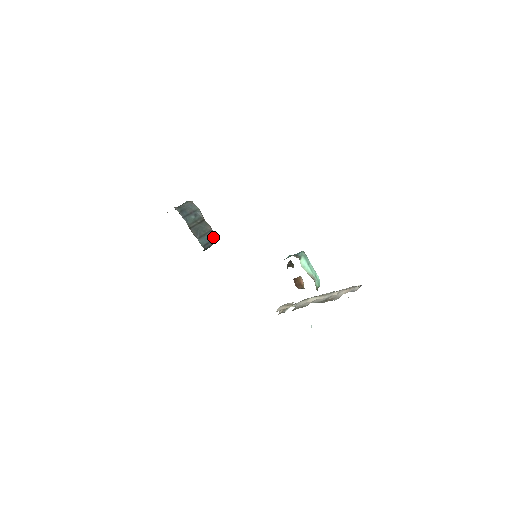
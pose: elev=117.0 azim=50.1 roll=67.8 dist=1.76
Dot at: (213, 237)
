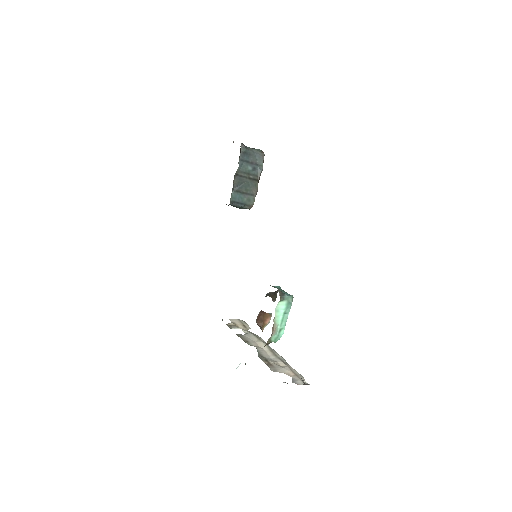
Dot at: (250, 202)
